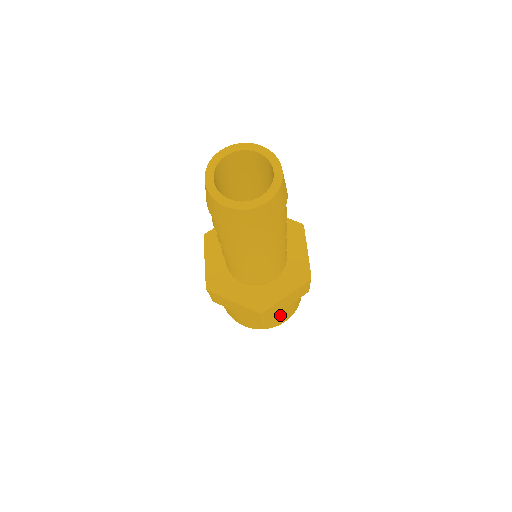
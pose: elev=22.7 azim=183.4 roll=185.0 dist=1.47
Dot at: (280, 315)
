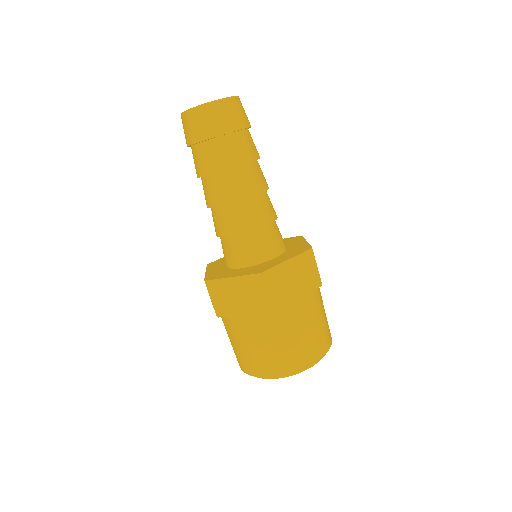
Dot at: (297, 323)
